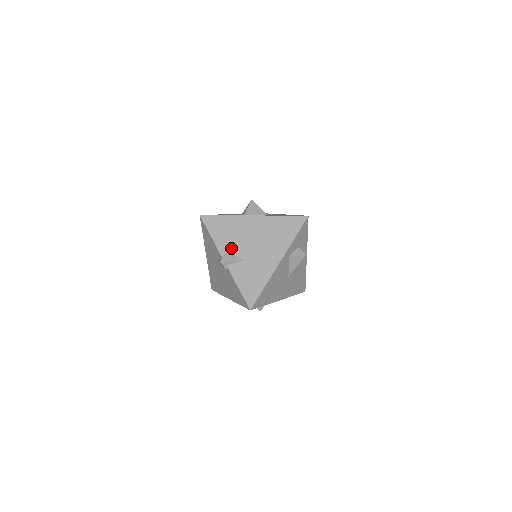
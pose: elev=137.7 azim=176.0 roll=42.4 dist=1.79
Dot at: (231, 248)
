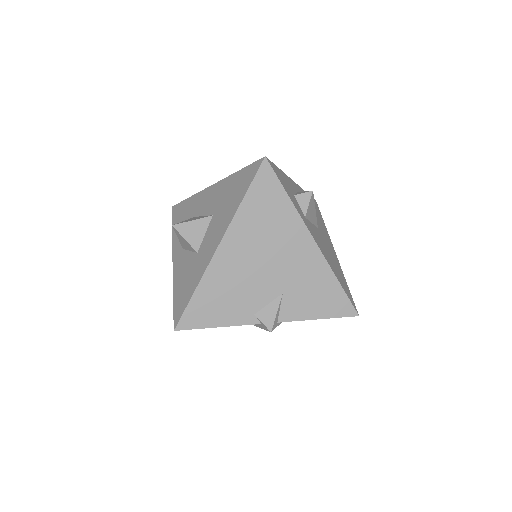
Dot at: (254, 304)
